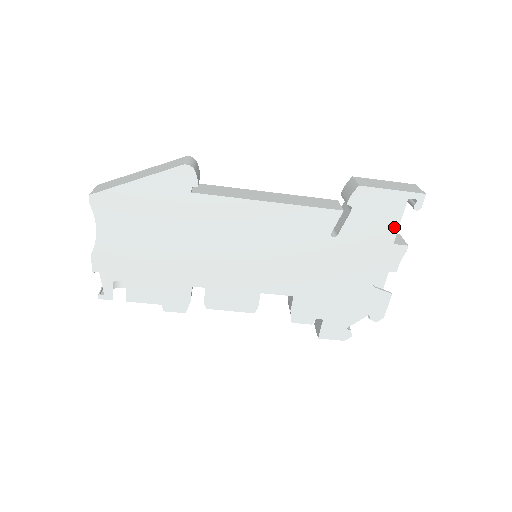
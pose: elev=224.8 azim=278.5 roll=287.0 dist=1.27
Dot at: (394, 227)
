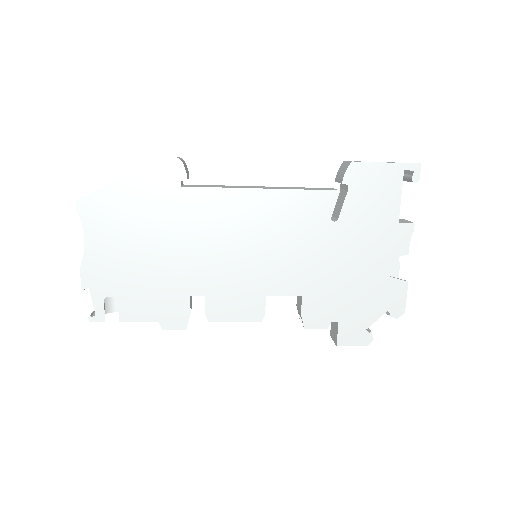
Dot at: (396, 203)
